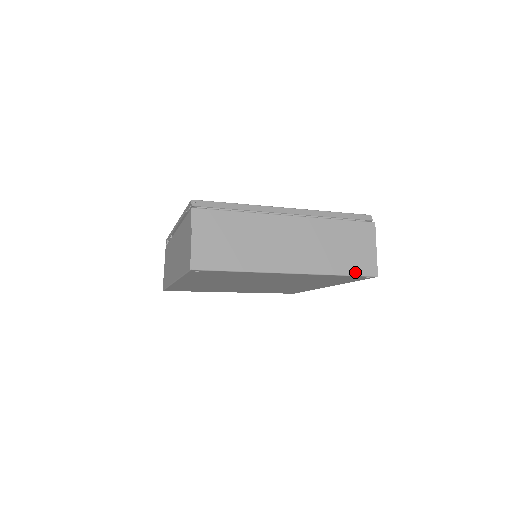
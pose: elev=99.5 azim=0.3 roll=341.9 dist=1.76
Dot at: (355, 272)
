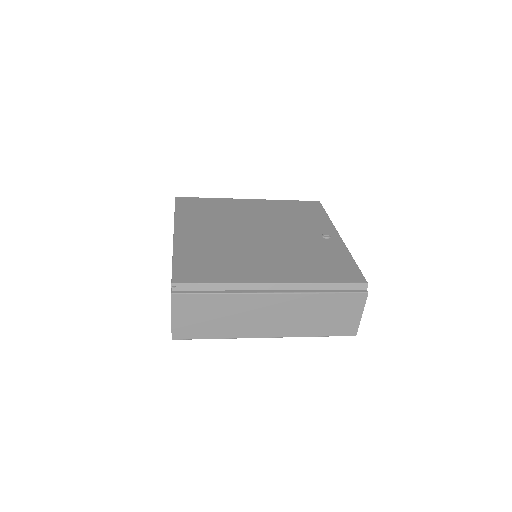
Dot at: (333, 334)
